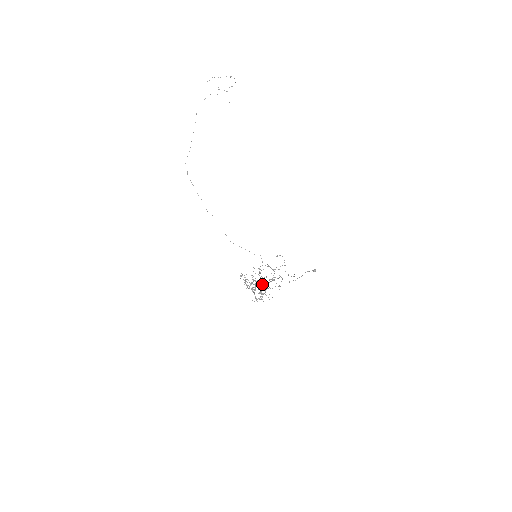
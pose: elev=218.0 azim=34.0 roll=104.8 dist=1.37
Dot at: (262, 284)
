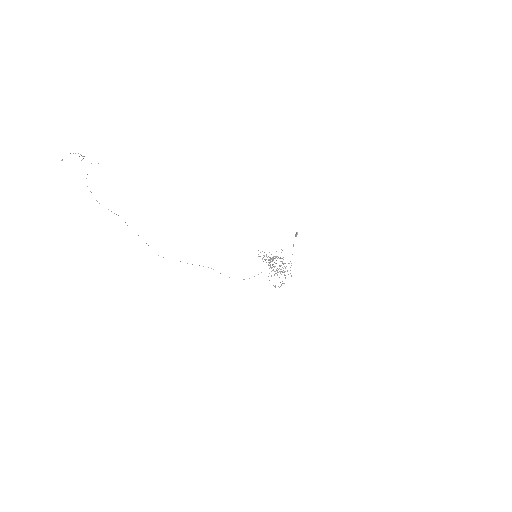
Dot at: (276, 257)
